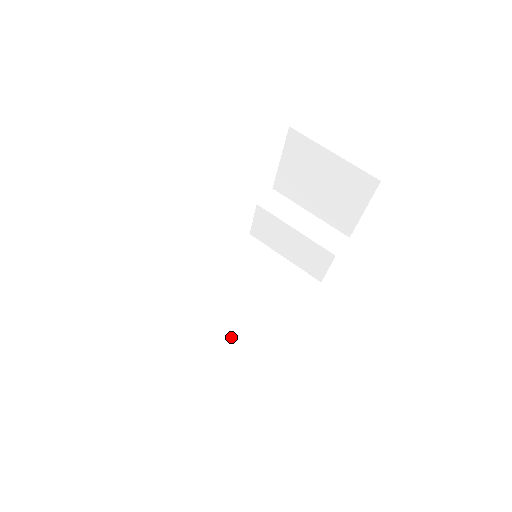
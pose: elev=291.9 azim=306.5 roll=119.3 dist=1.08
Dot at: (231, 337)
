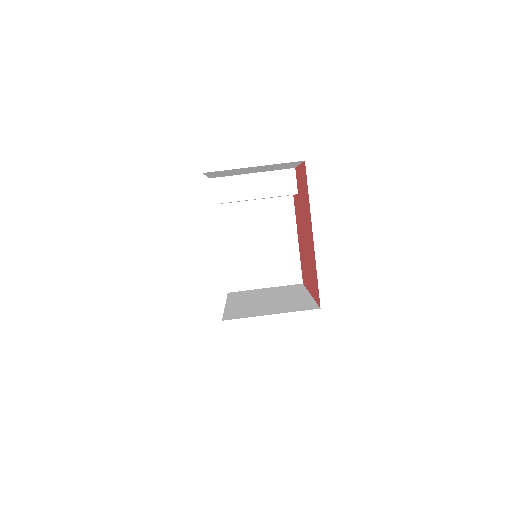
Dot at: (274, 287)
